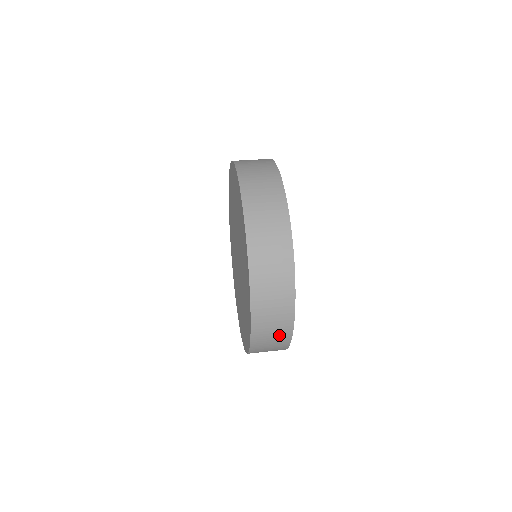
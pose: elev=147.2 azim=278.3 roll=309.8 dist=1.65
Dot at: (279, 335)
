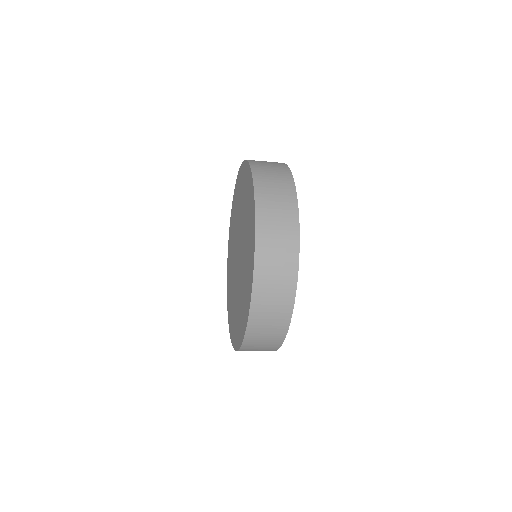
Dot at: (285, 258)
